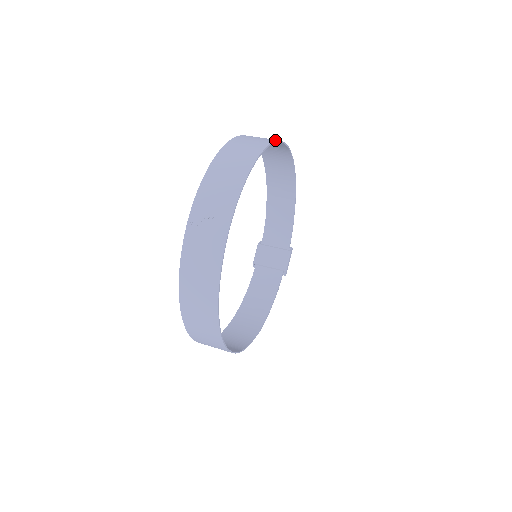
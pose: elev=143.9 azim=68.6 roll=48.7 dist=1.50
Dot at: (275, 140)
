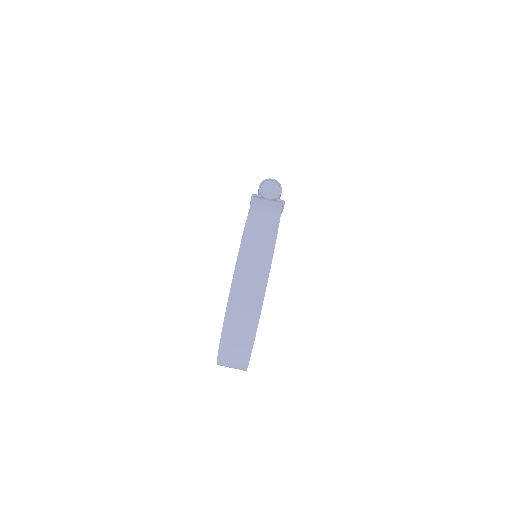
Dot at: (258, 317)
